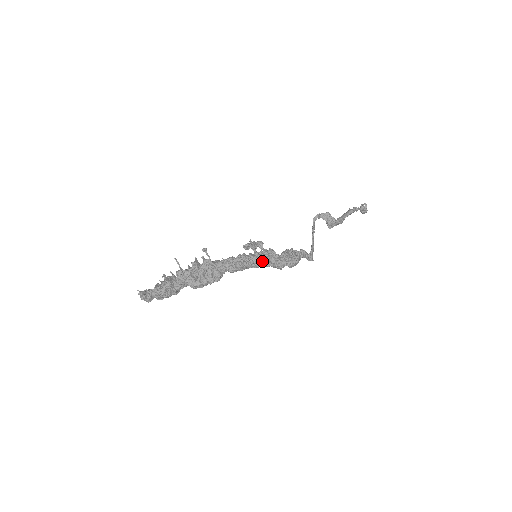
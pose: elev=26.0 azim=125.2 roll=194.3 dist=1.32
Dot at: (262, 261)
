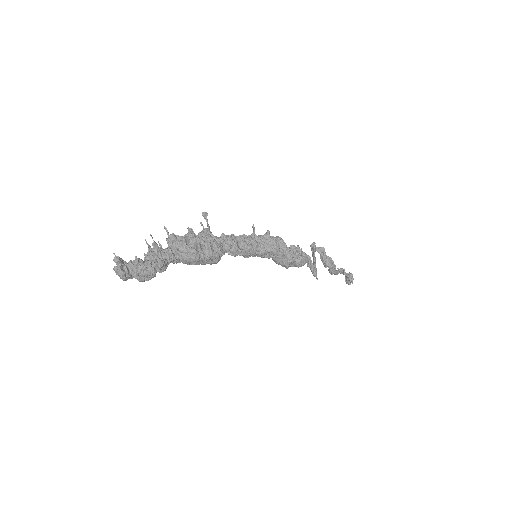
Dot at: (269, 244)
